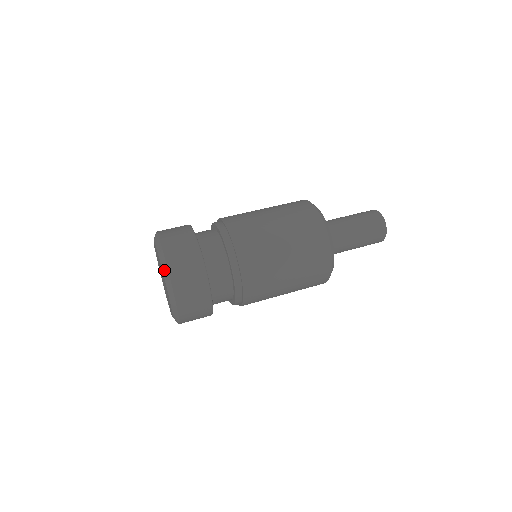
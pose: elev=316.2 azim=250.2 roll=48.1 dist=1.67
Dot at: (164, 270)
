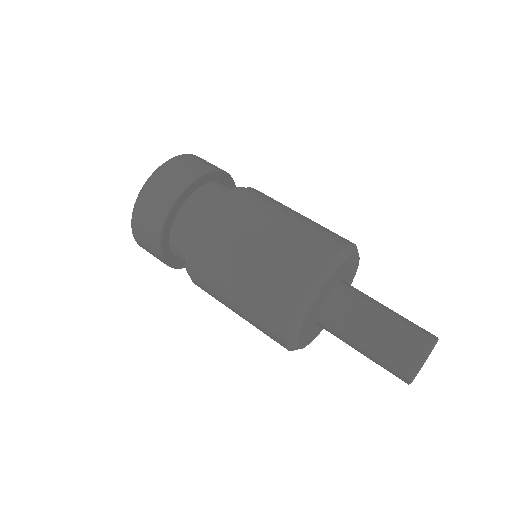
Dot at: occluded
